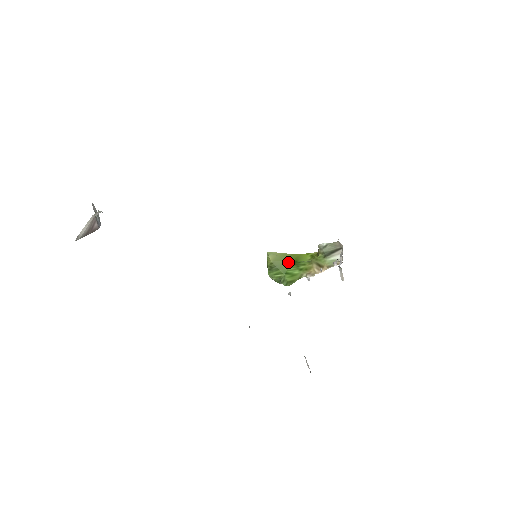
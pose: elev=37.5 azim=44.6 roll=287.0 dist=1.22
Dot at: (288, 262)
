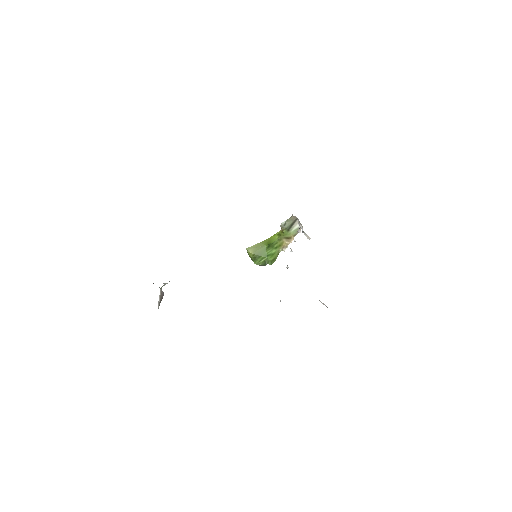
Dot at: (264, 248)
